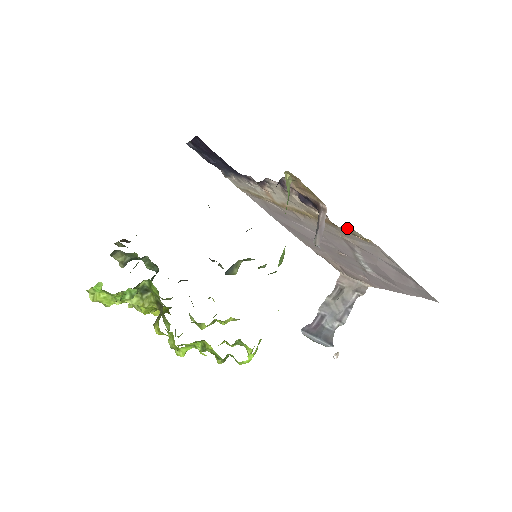
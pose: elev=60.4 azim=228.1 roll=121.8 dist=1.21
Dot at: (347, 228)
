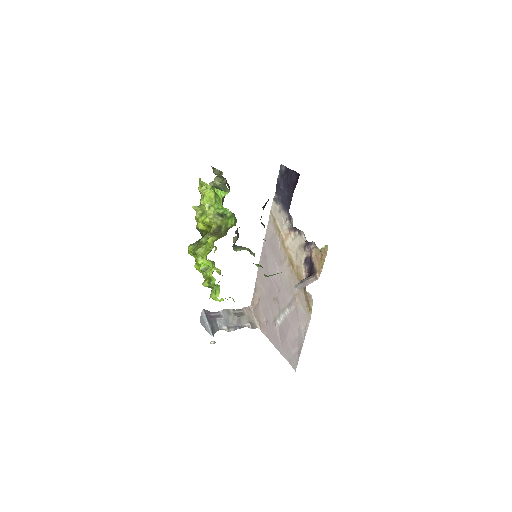
Dot at: (310, 296)
